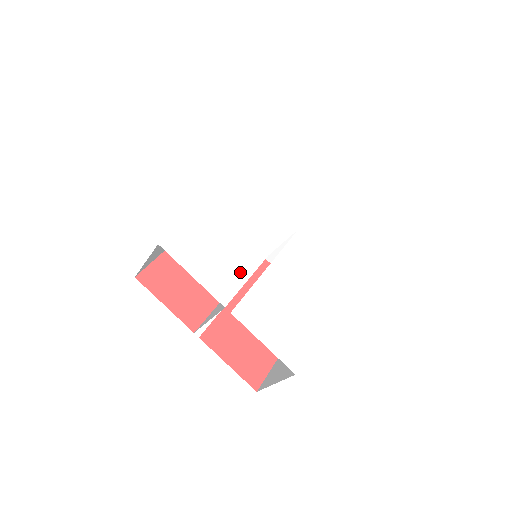
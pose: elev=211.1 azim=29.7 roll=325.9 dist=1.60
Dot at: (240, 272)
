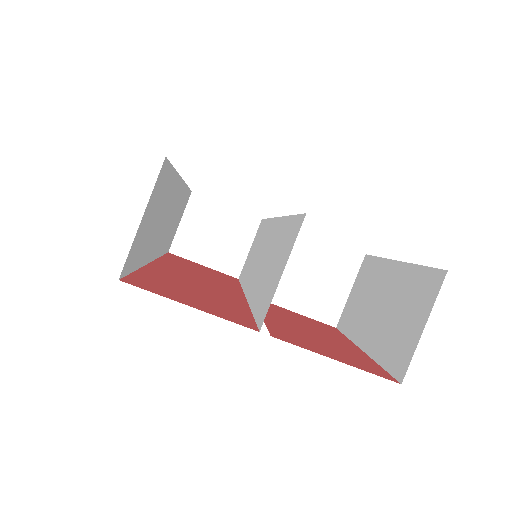
Dot at: occluded
